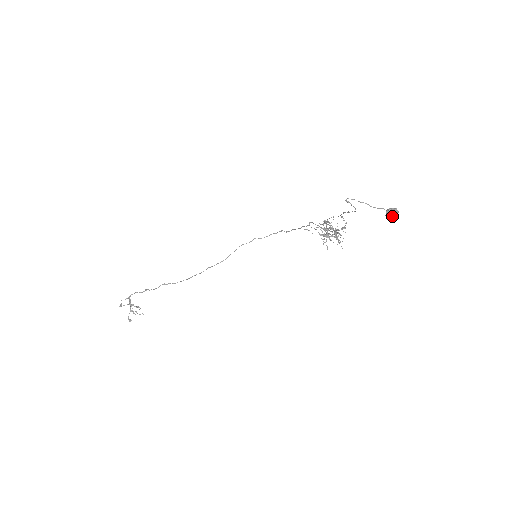
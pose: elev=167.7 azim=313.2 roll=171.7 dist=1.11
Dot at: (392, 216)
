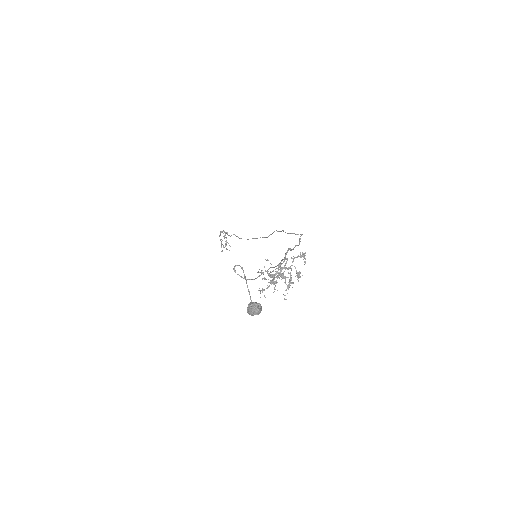
Dot at: (249, 313)
